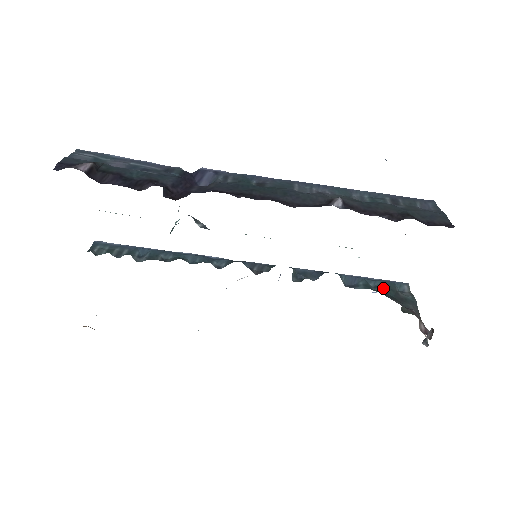
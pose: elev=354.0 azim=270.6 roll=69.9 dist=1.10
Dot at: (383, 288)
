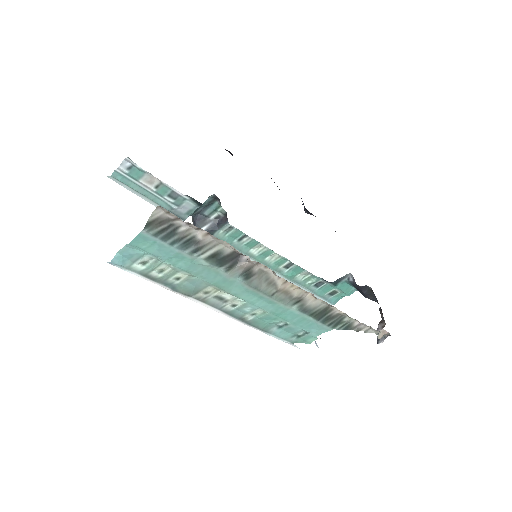
Dot at: occluded
